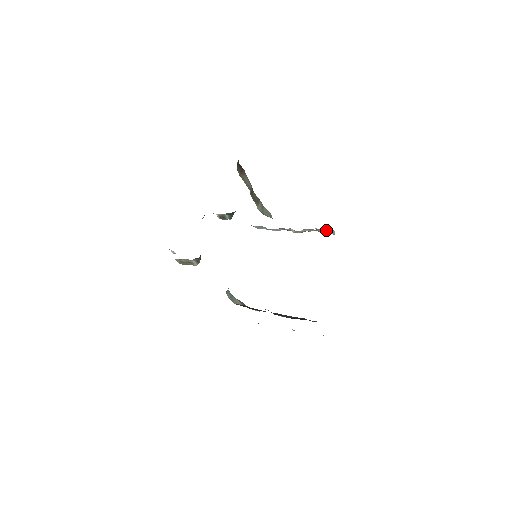
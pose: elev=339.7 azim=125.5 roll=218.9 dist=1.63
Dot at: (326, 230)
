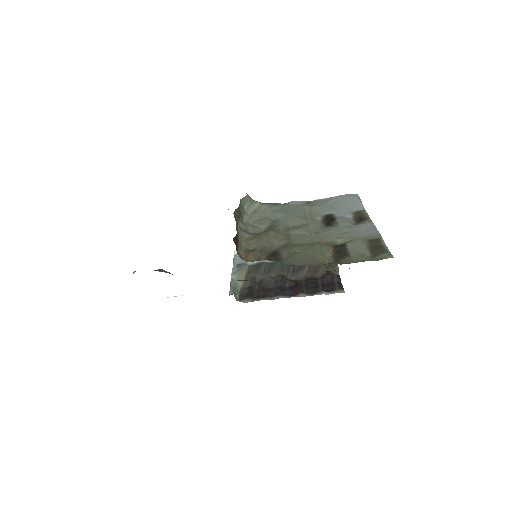
Dot at: occluded
